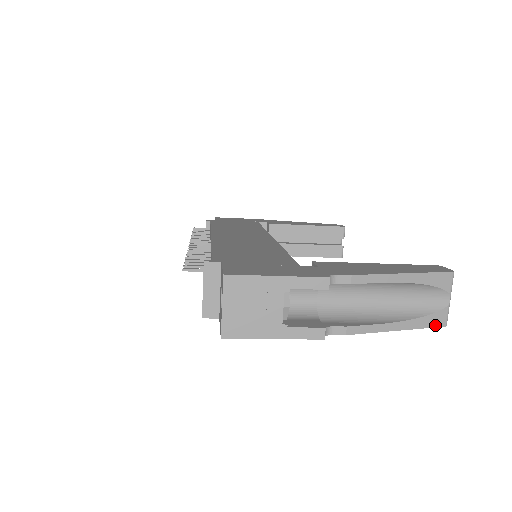
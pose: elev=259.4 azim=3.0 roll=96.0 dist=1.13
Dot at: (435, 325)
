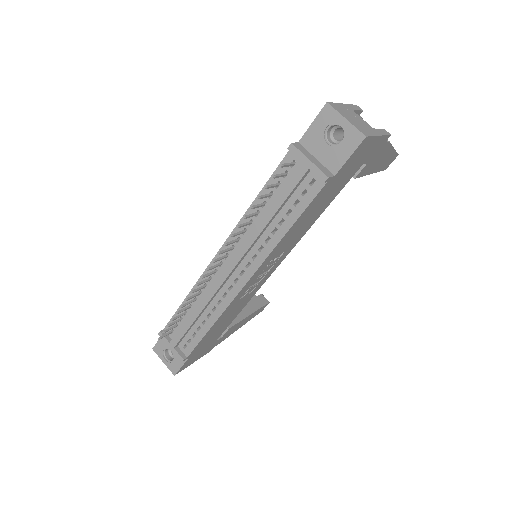
Dot at: occluded
